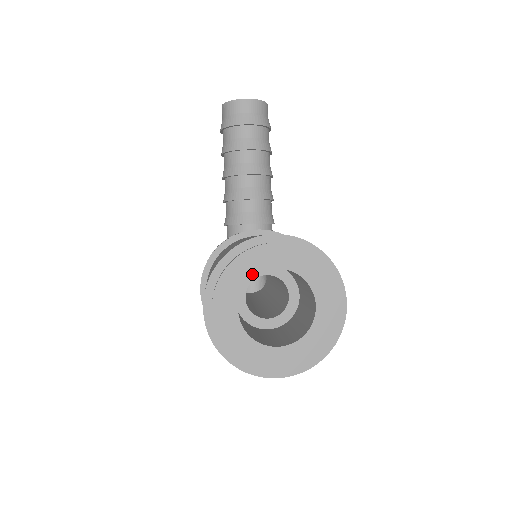
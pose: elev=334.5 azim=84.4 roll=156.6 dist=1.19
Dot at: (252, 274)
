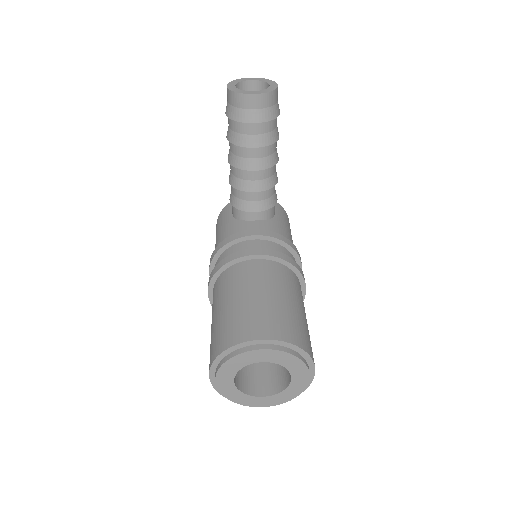
Dot at: (245, 365)
